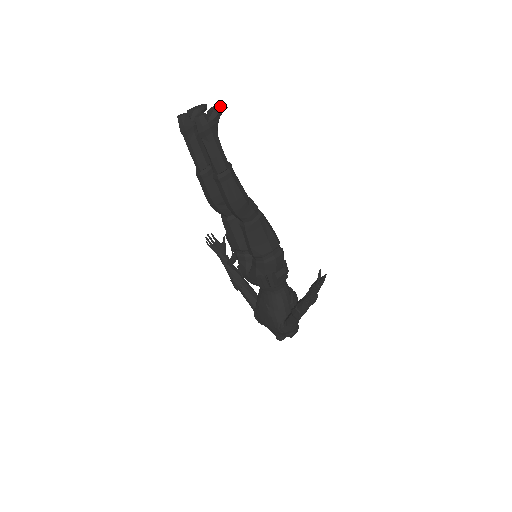
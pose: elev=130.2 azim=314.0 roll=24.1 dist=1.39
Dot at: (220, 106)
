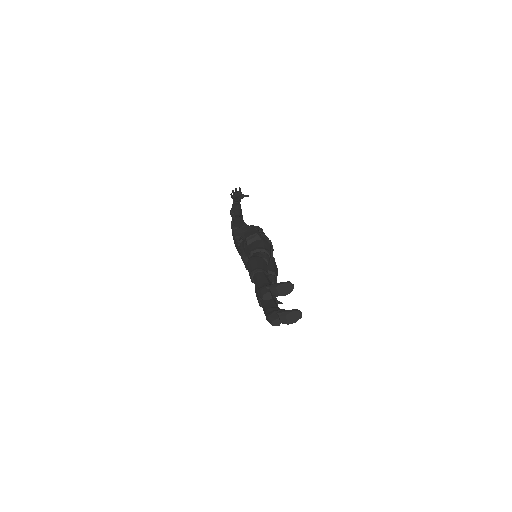
Dot at: (295, 321)
